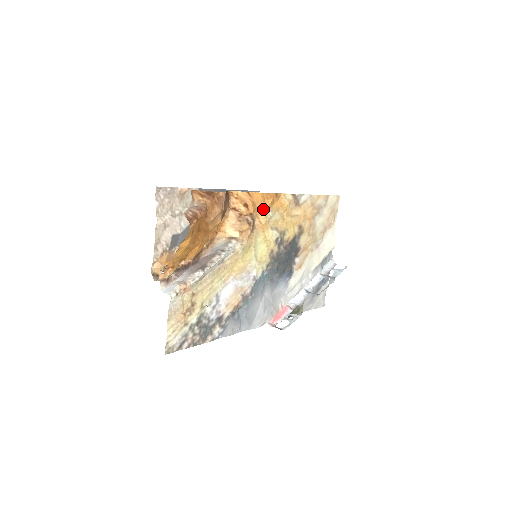
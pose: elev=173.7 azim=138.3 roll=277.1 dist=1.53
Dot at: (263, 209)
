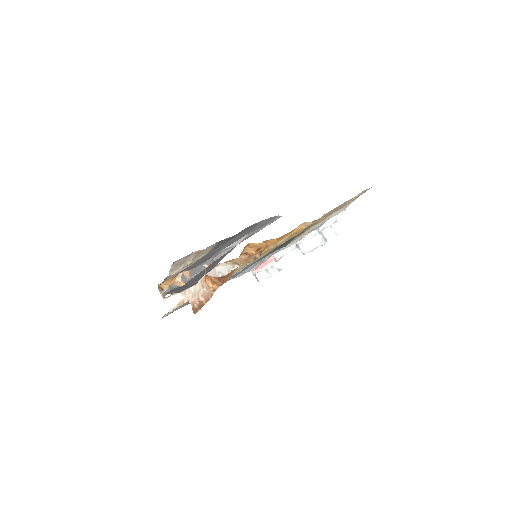
Dot at: (276, 242)
